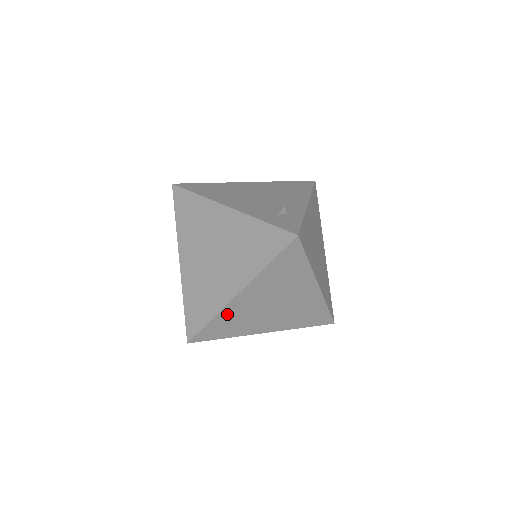
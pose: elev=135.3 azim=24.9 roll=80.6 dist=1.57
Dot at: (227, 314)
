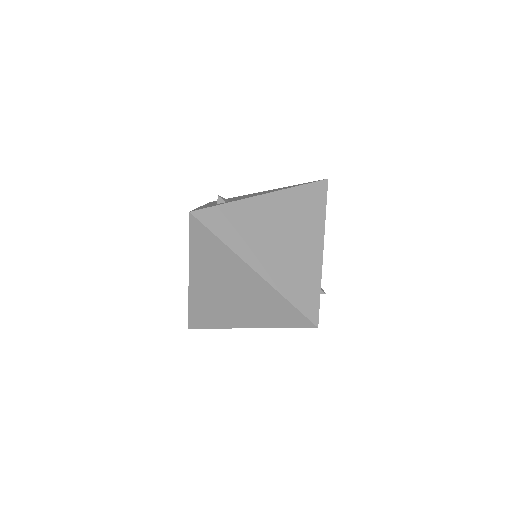
Dot at: (196, 299)
